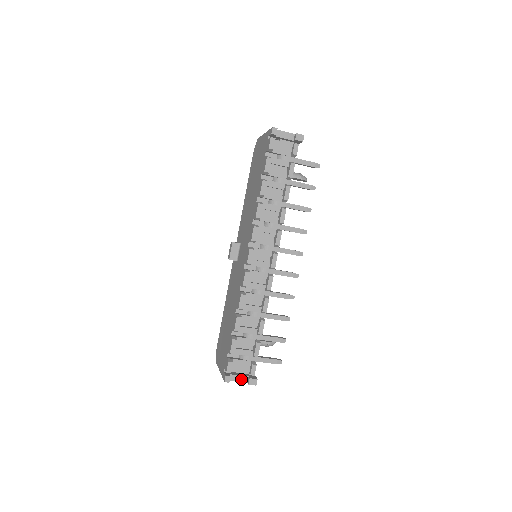
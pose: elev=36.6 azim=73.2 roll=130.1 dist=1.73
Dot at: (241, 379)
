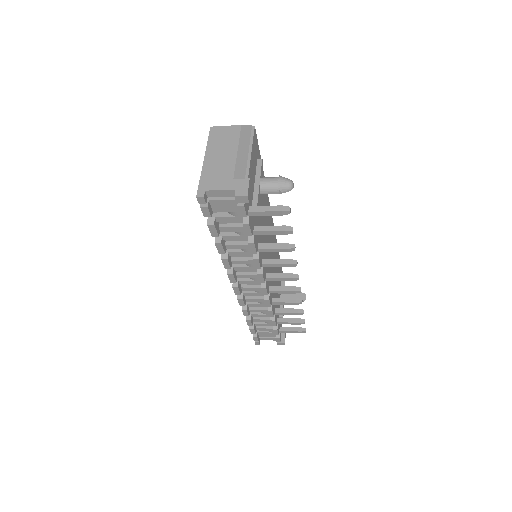
Dot at: (271, 339)
